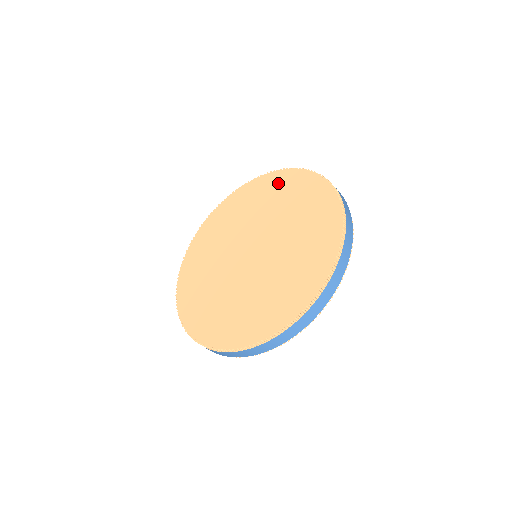
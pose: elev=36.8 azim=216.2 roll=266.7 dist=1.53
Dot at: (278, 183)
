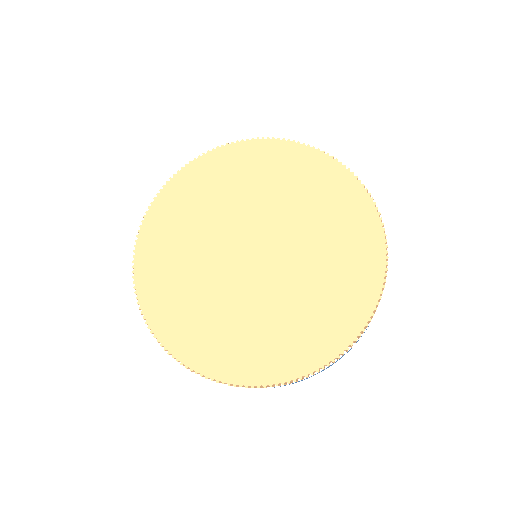
Dot at: (359, 230)
